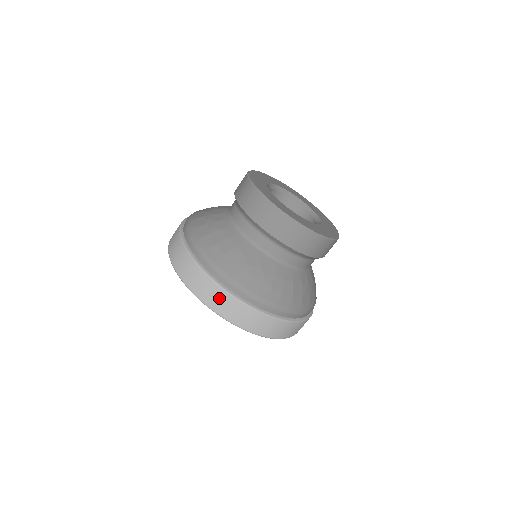
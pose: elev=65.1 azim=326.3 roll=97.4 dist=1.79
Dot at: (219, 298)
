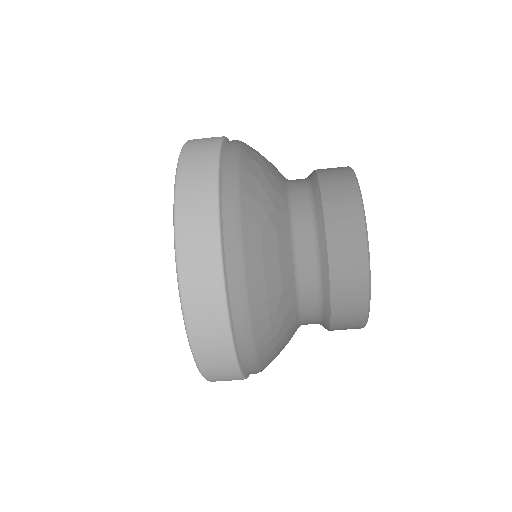
Dot at: (213, 329)
